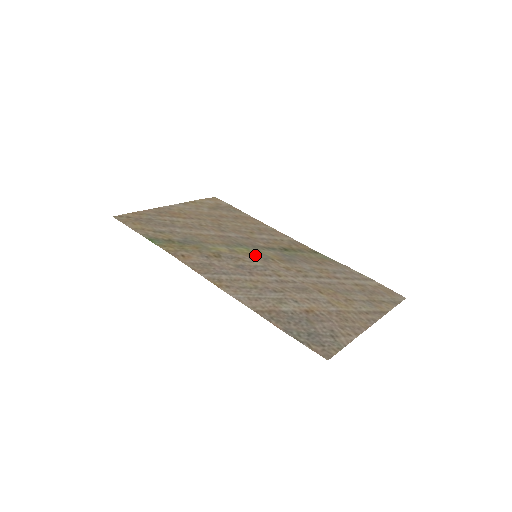
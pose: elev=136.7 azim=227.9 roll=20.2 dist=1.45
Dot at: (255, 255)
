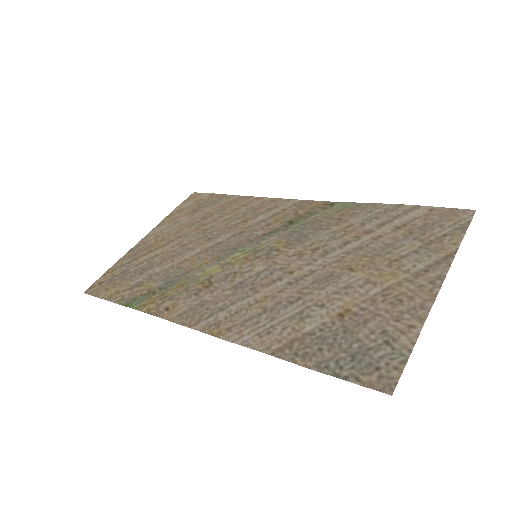
Dot at: (254, 256)
